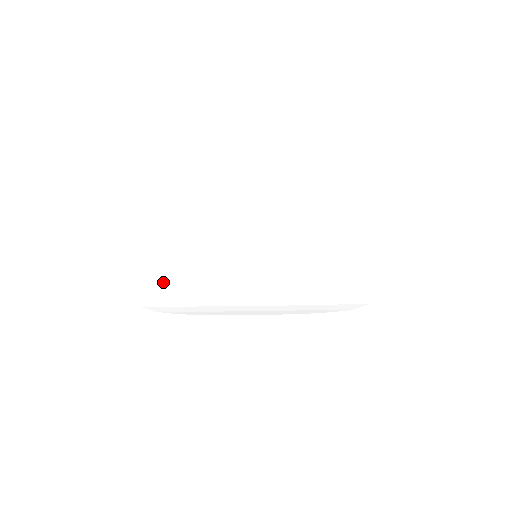
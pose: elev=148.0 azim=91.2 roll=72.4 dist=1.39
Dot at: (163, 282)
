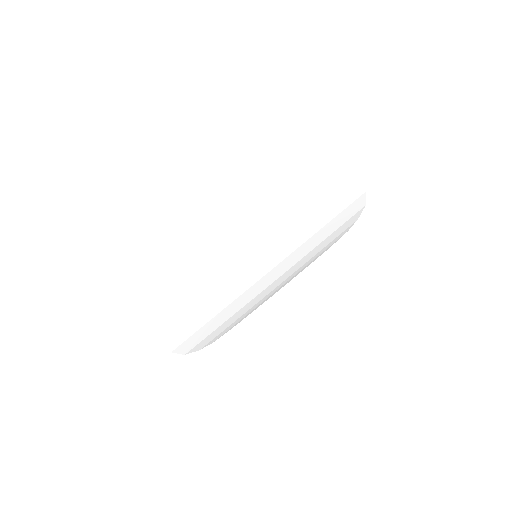
Dot at: (205, 326)
